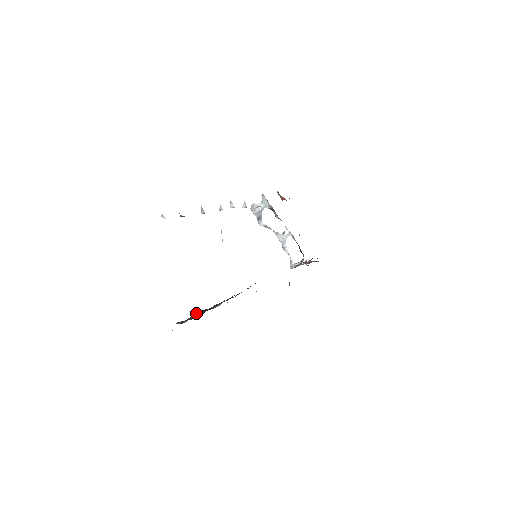
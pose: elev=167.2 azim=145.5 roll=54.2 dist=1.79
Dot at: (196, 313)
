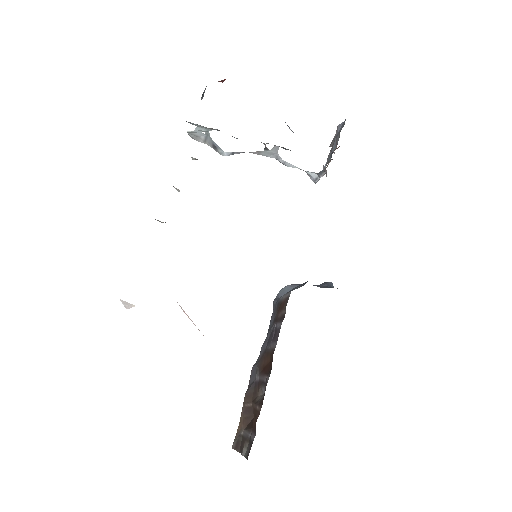
Dot at: (244, 404)
